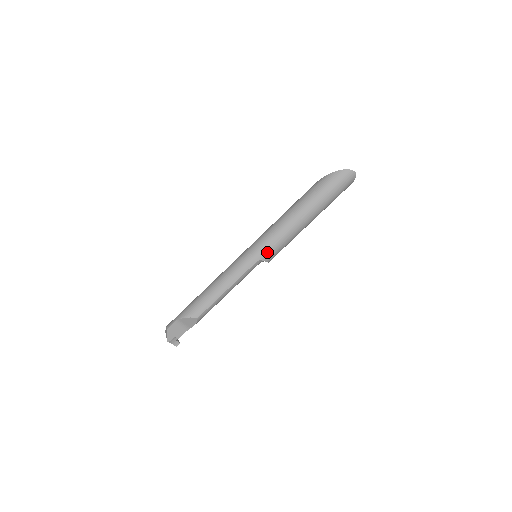
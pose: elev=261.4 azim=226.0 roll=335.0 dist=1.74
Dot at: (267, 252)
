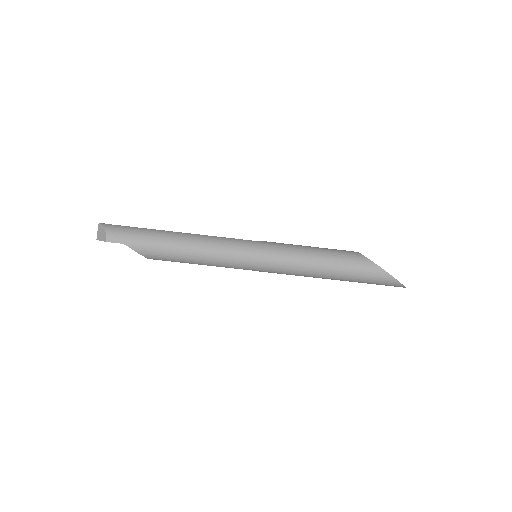
Dot at: (269, 272)
